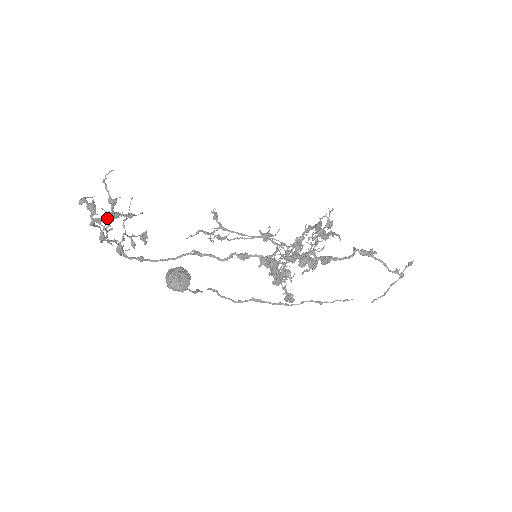
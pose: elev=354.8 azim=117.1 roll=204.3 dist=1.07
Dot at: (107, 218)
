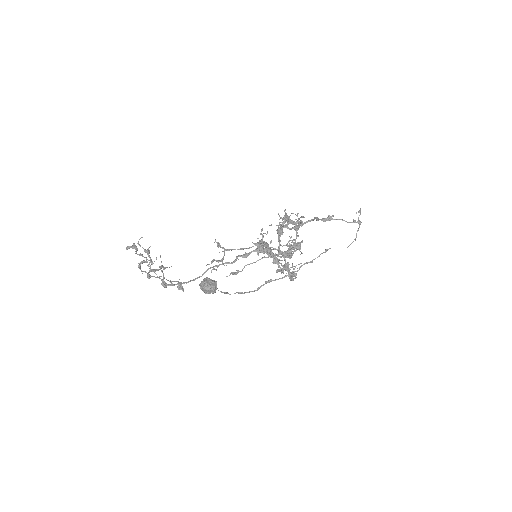
Dot at: occluded
